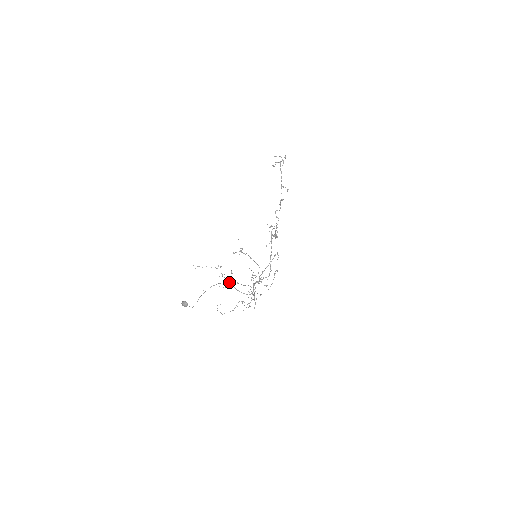
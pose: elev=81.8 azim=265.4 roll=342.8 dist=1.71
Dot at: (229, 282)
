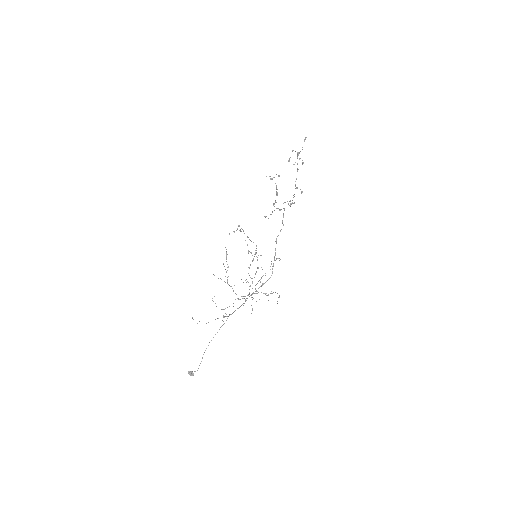
Dot at: occluded
